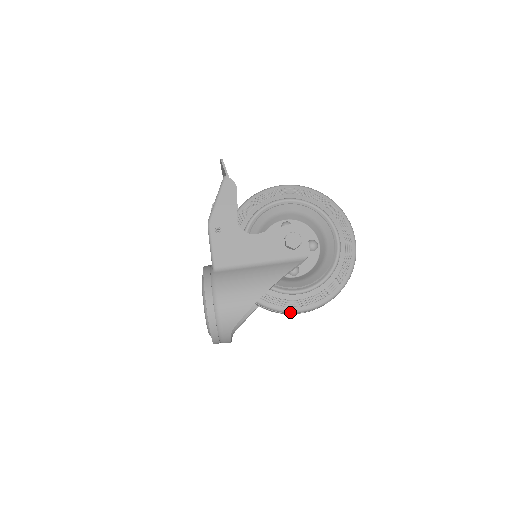
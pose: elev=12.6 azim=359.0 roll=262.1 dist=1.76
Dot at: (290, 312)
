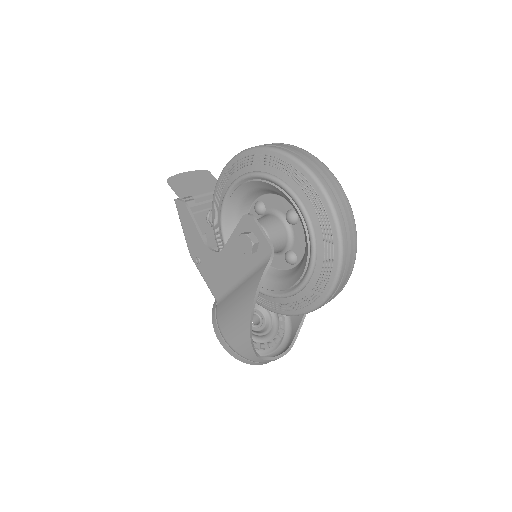
Dot at: (306, 313)
